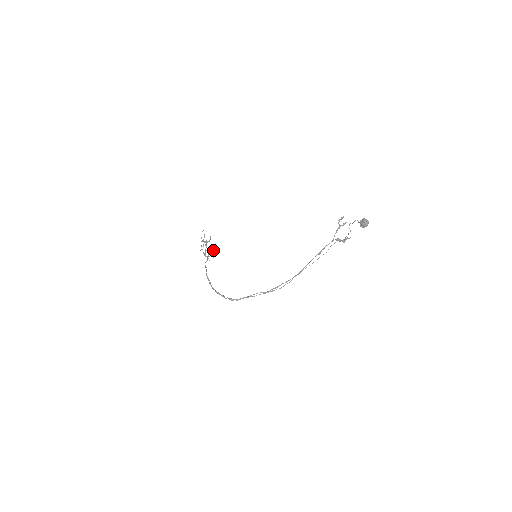
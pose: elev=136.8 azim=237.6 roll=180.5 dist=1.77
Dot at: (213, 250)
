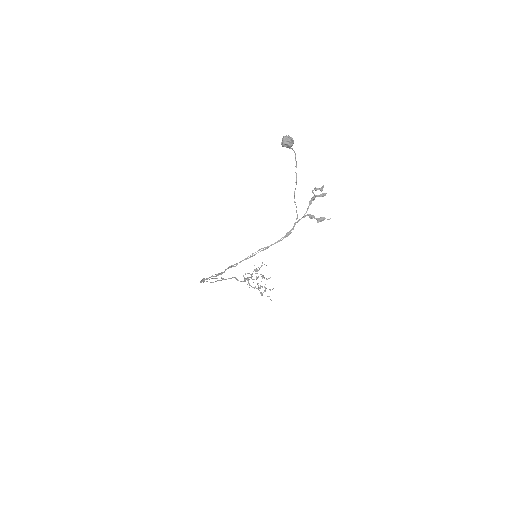
Dot at: (264, 287)
